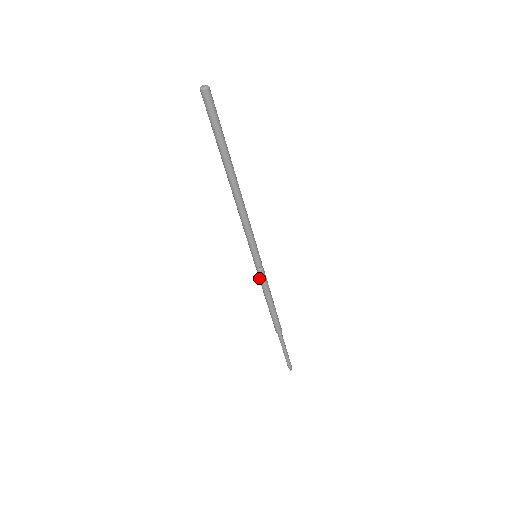
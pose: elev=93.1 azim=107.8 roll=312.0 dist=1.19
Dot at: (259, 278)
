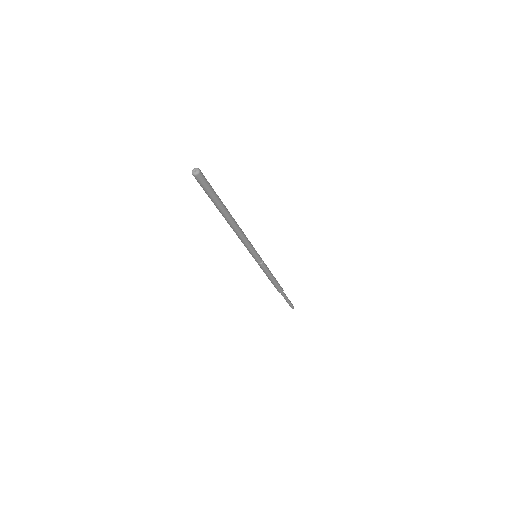
Dot at: (260, 267)
